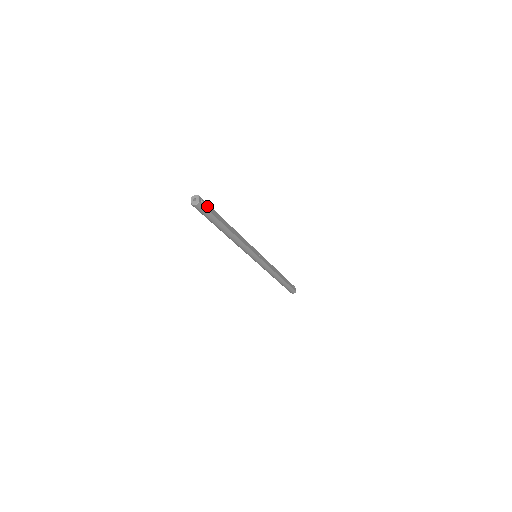
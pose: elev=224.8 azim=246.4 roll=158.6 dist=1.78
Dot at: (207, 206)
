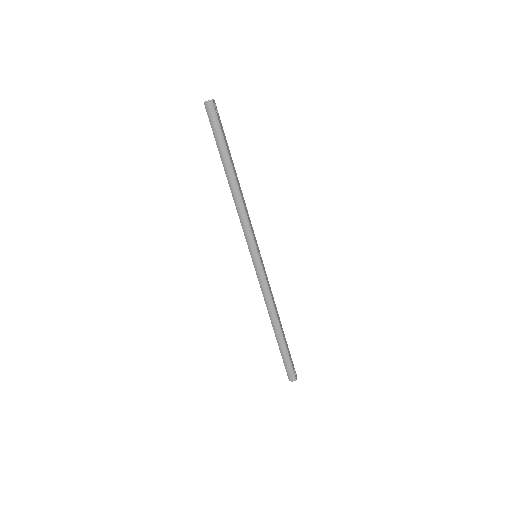
Dot at: (219, 118)
